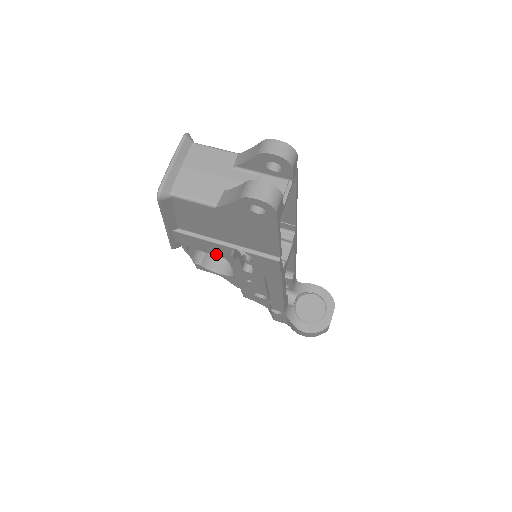
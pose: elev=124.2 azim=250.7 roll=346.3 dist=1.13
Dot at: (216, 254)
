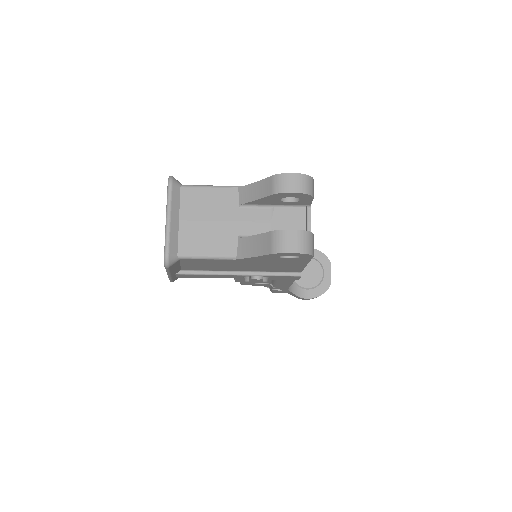
Dot at: occluded
